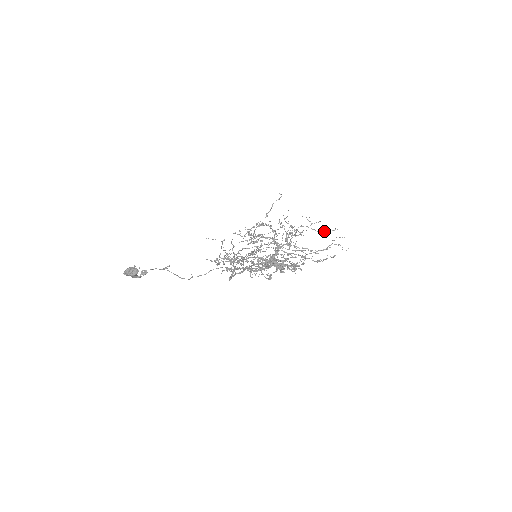
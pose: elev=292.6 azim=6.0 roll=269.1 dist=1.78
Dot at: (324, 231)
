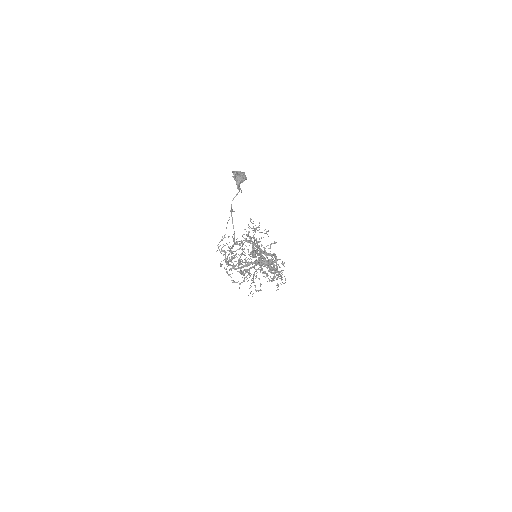
Dot at: occluded
